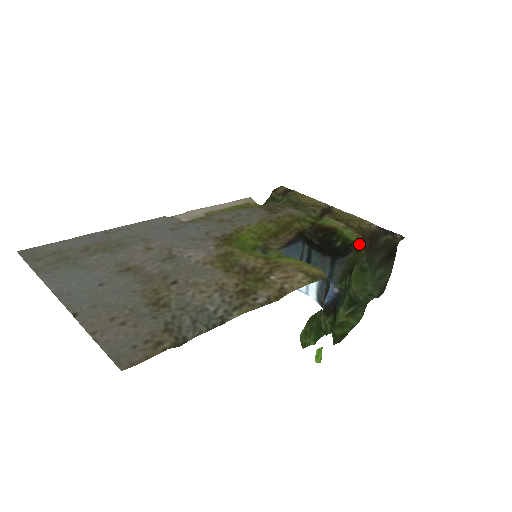
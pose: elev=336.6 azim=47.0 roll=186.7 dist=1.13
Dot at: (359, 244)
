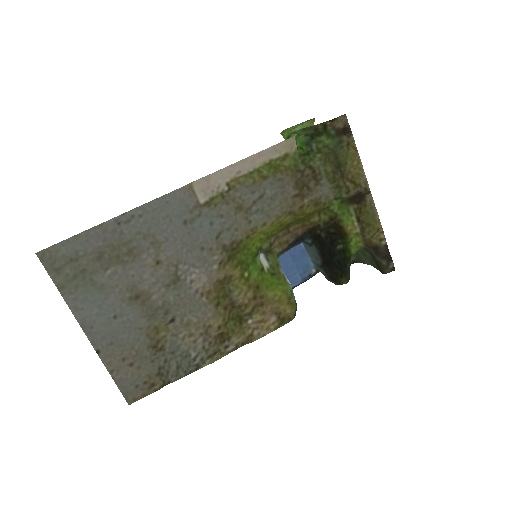
Dot at: occluded
